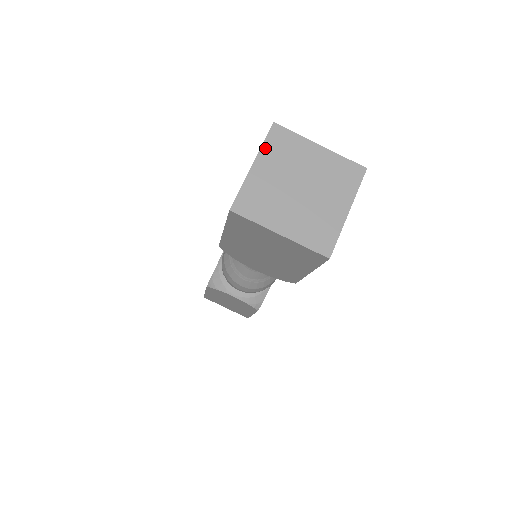
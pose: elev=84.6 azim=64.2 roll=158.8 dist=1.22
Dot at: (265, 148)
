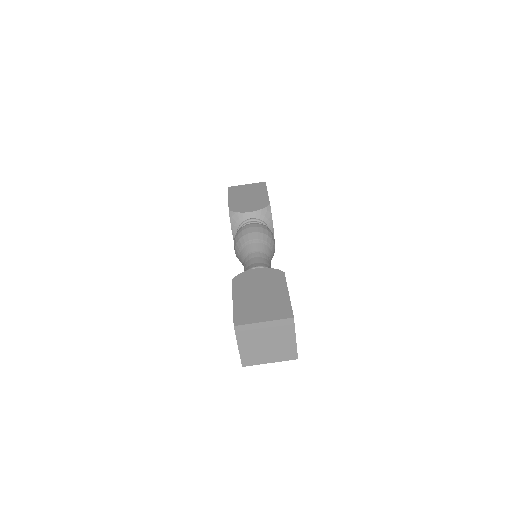
Dot at: (238, 338)
